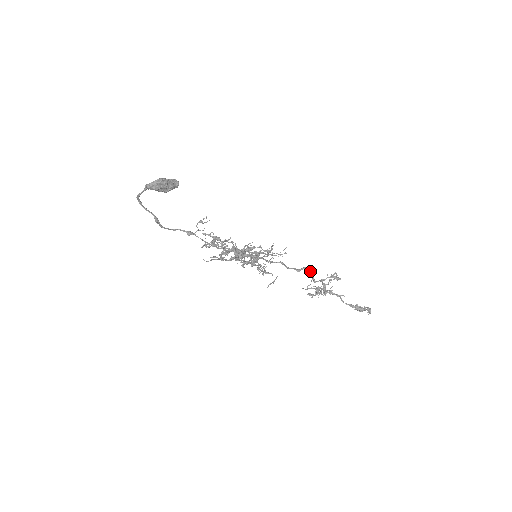
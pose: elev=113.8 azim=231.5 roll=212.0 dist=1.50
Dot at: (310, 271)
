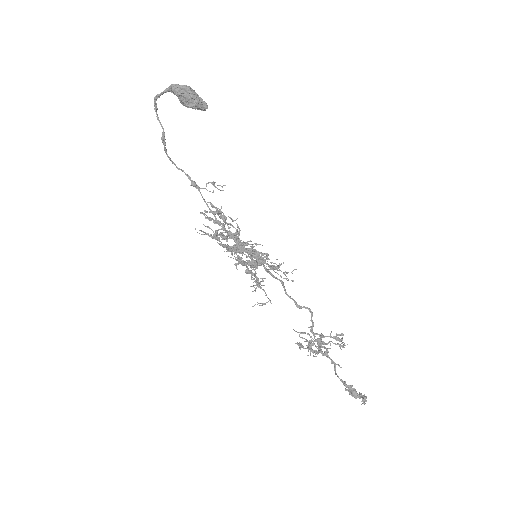
Dot at: (312, 315)
